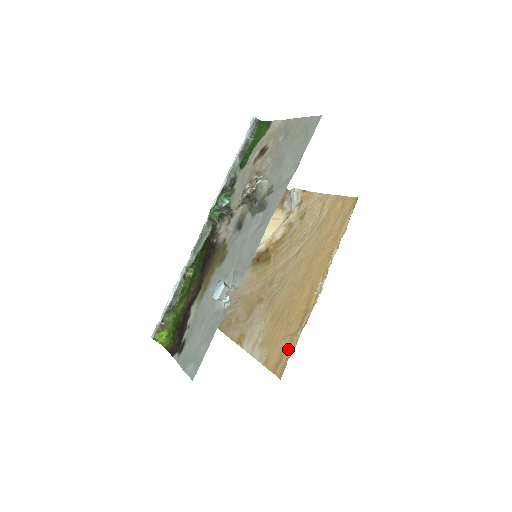
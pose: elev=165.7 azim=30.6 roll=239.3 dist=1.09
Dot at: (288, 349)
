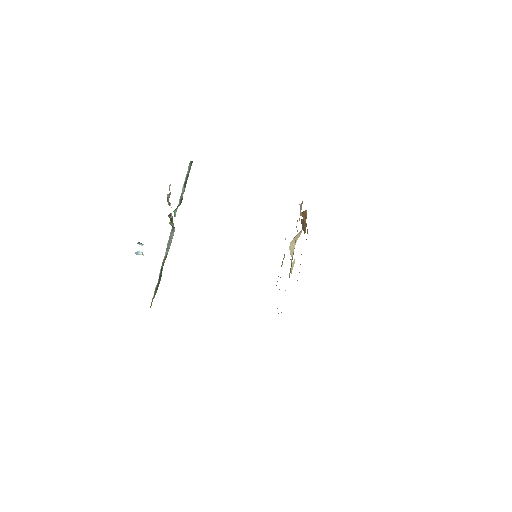
Dot at: occluded
